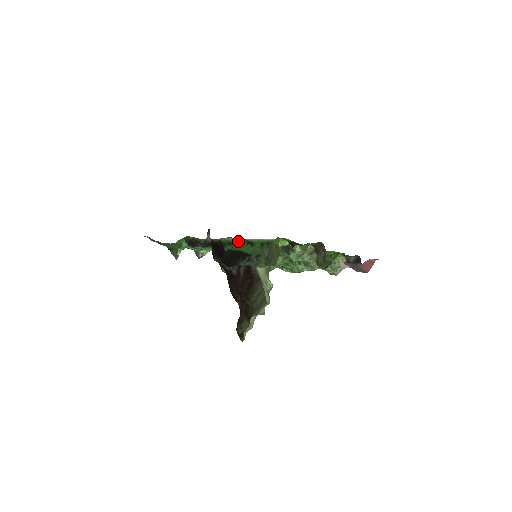
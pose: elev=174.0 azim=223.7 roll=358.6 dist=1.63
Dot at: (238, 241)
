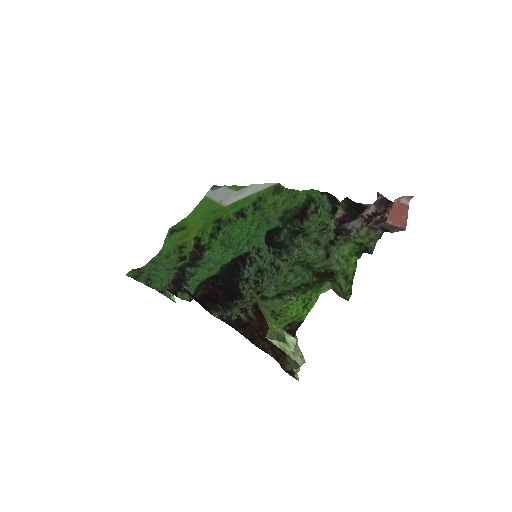
Dot at: (225, 217)
